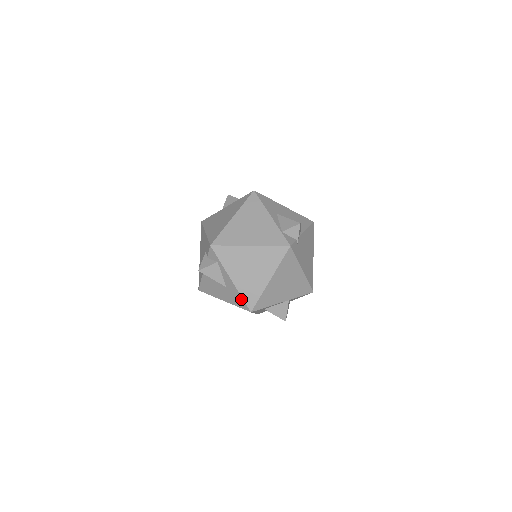
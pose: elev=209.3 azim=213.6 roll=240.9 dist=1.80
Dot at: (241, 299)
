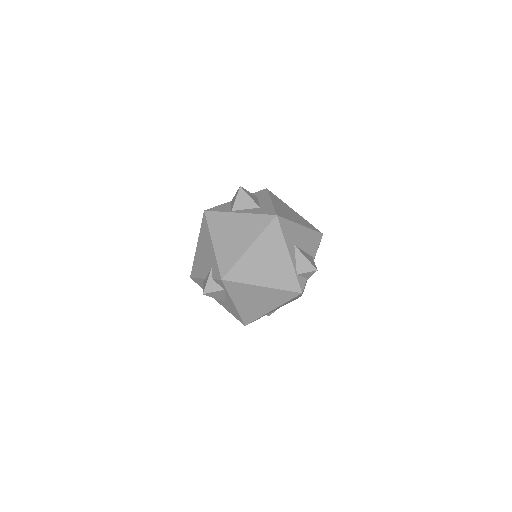
Dot at: (239, 316)
